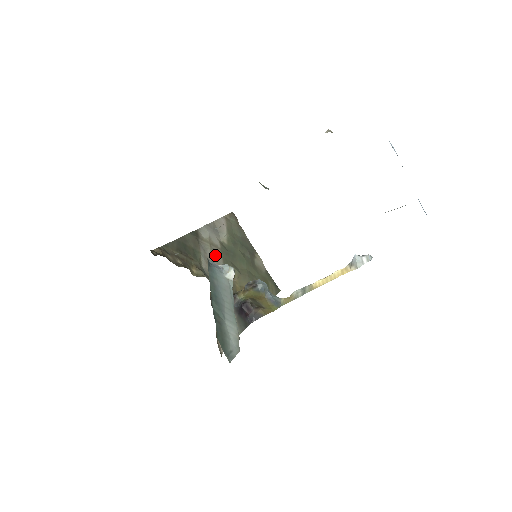
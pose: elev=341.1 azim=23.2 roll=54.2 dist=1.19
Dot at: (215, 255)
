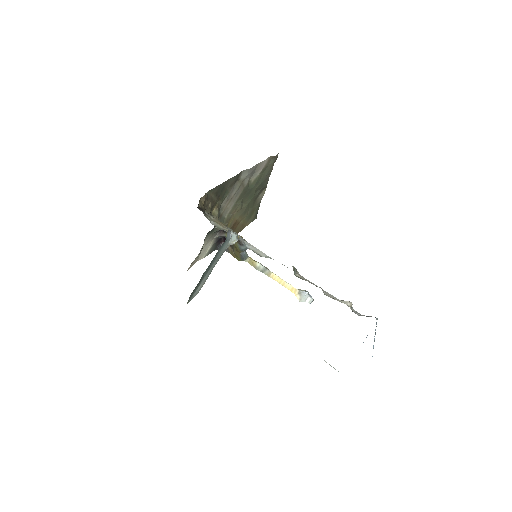
Dot at: (237, 193)
